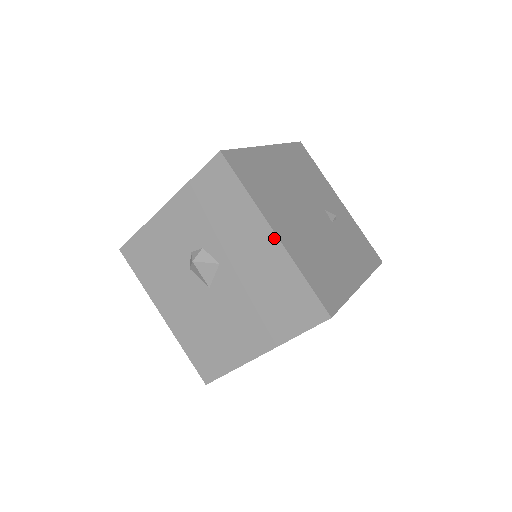
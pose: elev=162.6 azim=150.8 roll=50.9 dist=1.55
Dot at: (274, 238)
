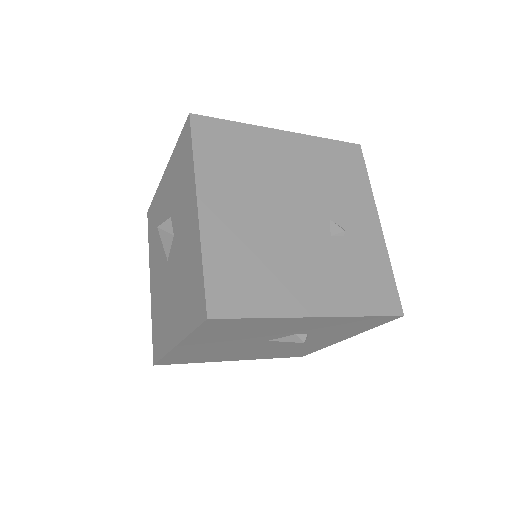
Dot at: (196, 212)
